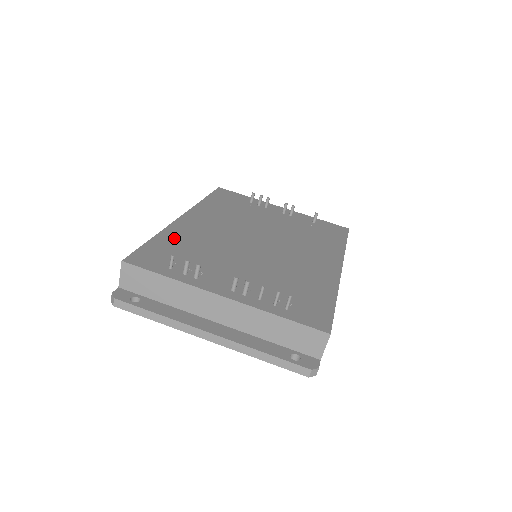
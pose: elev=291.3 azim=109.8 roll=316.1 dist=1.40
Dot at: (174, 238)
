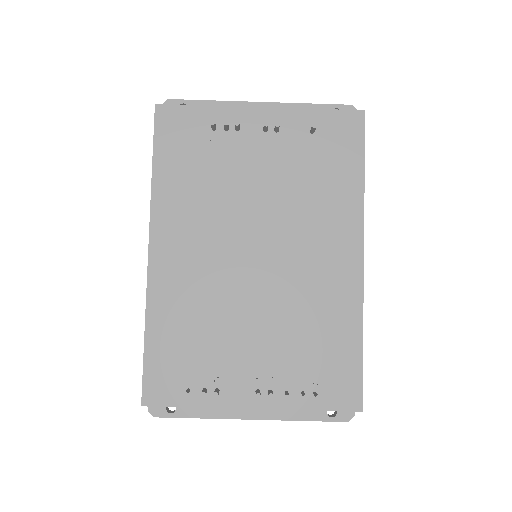
Dot at: (165, 321)
